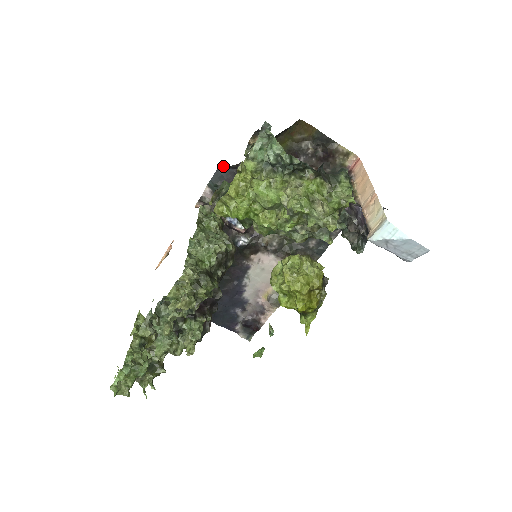
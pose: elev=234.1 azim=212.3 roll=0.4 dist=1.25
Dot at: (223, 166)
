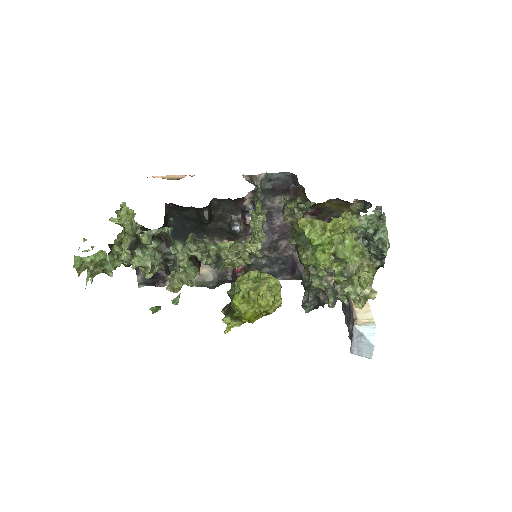
Dot at: (292, 175)
